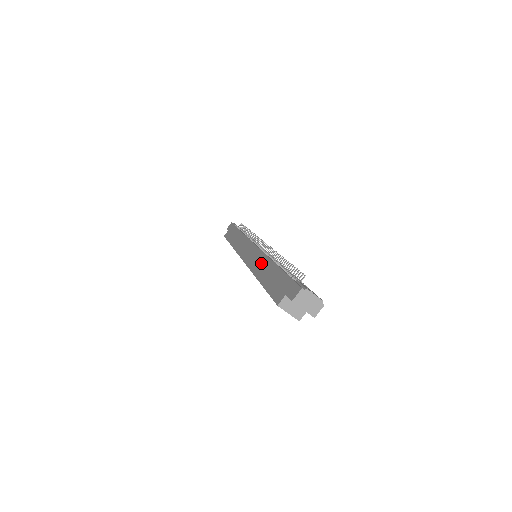
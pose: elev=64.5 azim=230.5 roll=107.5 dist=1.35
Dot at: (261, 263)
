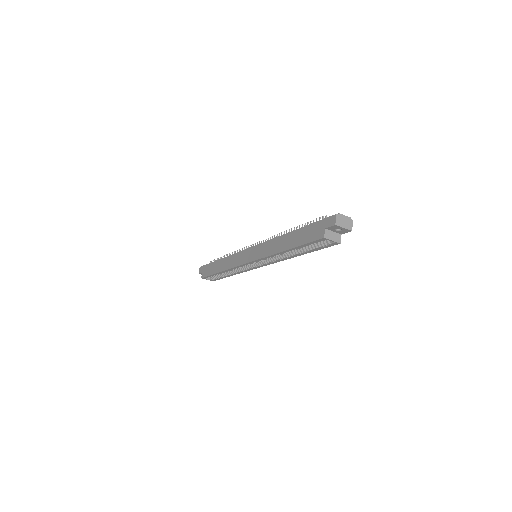
Dot at: (275, 244)
